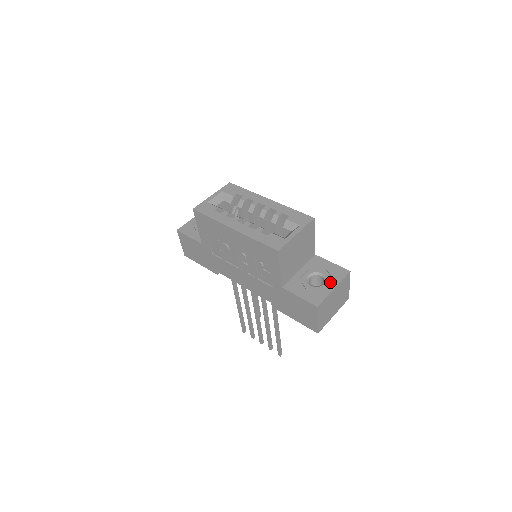
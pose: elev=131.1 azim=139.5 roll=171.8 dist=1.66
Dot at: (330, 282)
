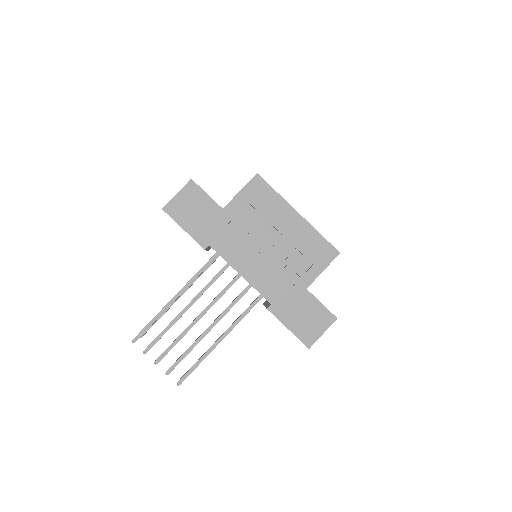
Dot at: occluded
